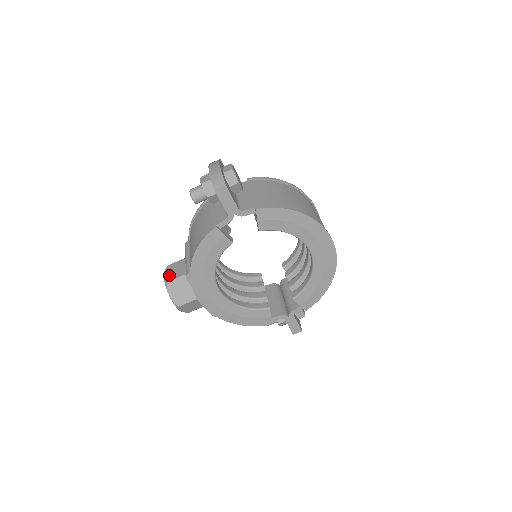
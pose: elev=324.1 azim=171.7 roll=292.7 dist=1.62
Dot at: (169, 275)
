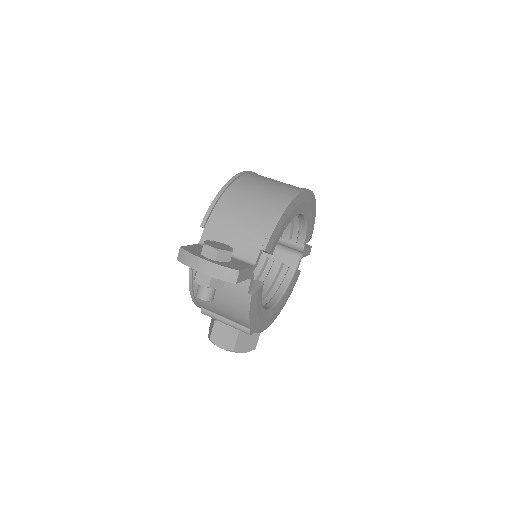
Dot at: (226, 344)
